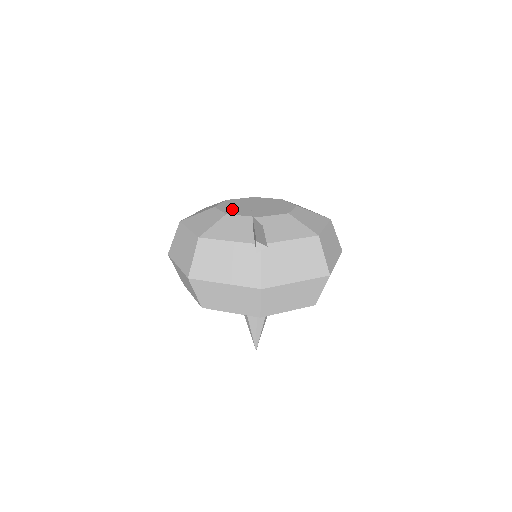
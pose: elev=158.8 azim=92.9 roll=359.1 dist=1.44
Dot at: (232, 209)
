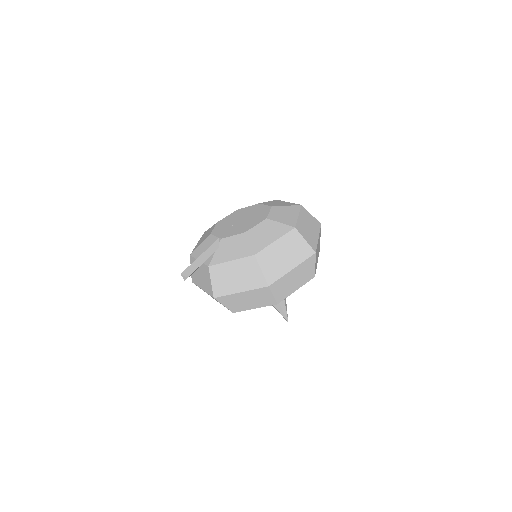
Dot at: (222, 226)
